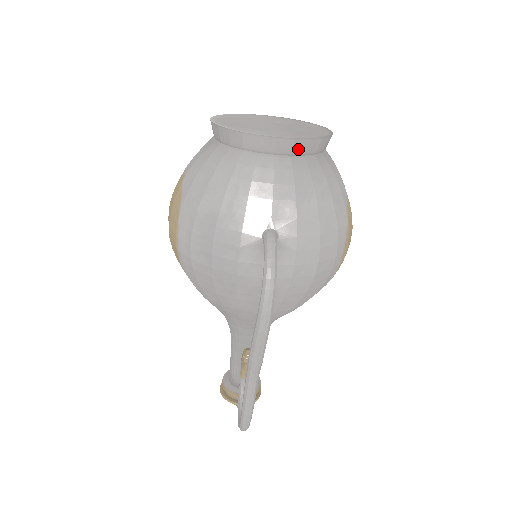
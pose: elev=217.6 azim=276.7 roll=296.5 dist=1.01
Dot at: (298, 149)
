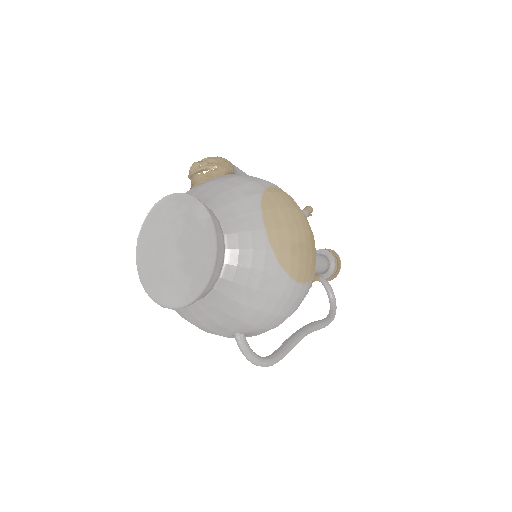
Dot at: (204, 295)
